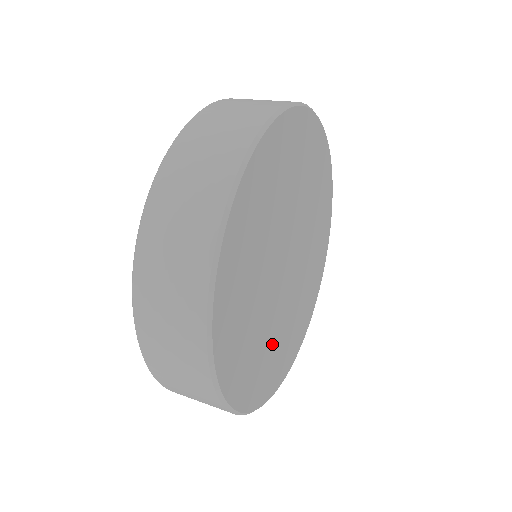
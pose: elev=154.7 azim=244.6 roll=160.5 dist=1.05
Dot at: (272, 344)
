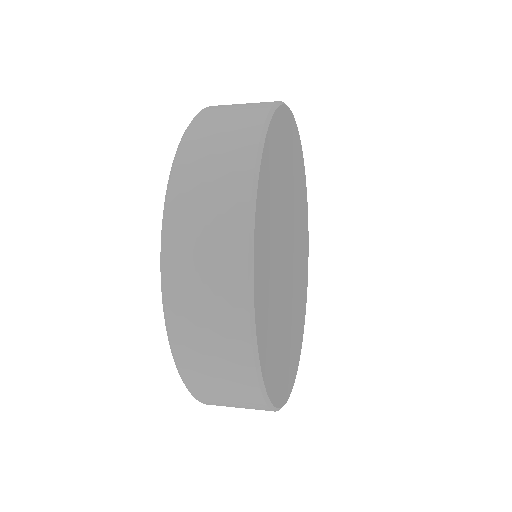
Dot at: (290, 334)
